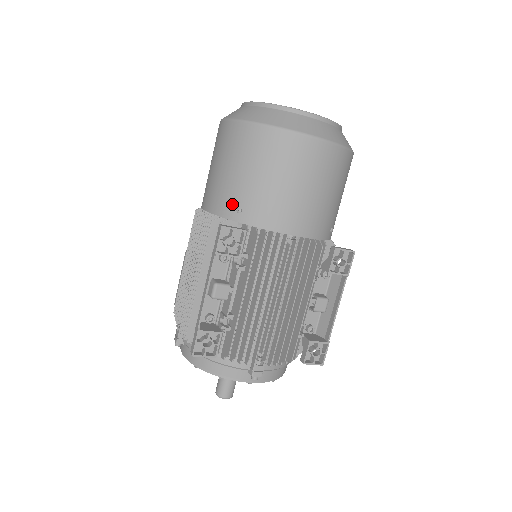
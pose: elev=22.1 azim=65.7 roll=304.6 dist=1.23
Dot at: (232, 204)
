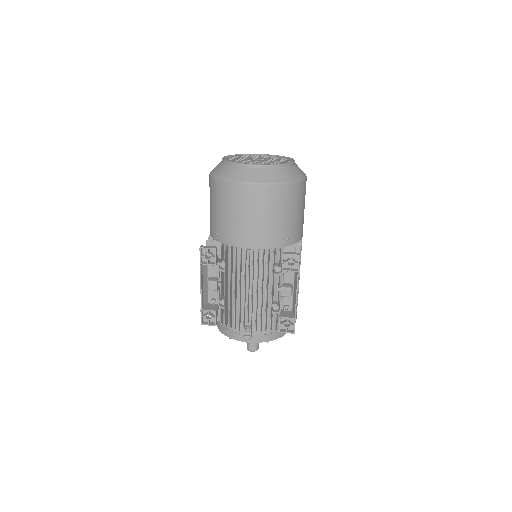
Dot at: (214, 230)
